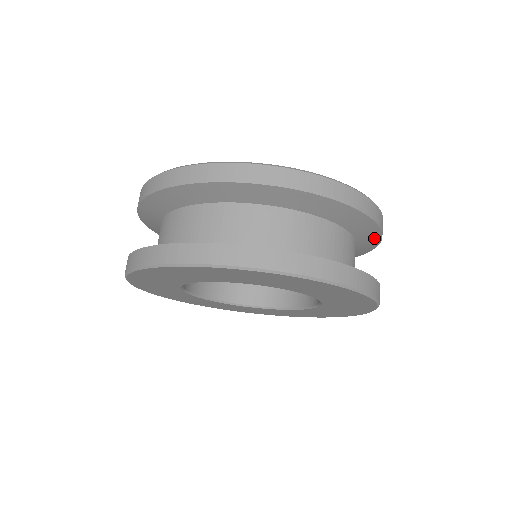
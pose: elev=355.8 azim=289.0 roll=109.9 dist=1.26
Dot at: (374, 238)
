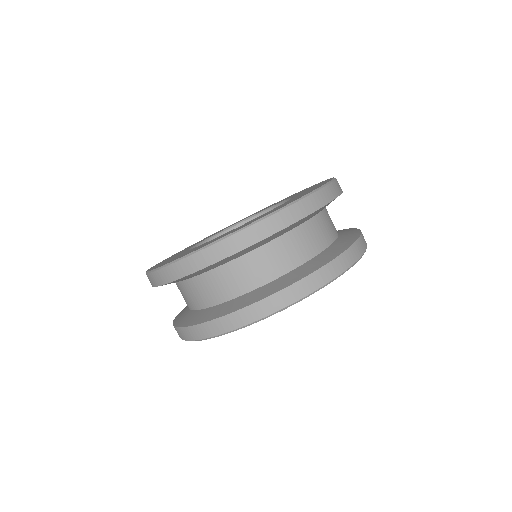
Dot at: occluded
